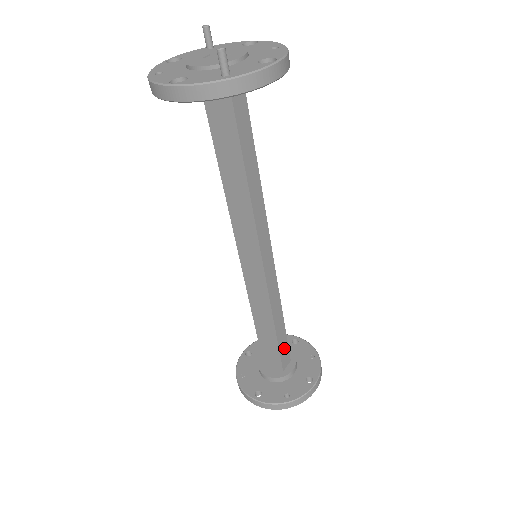
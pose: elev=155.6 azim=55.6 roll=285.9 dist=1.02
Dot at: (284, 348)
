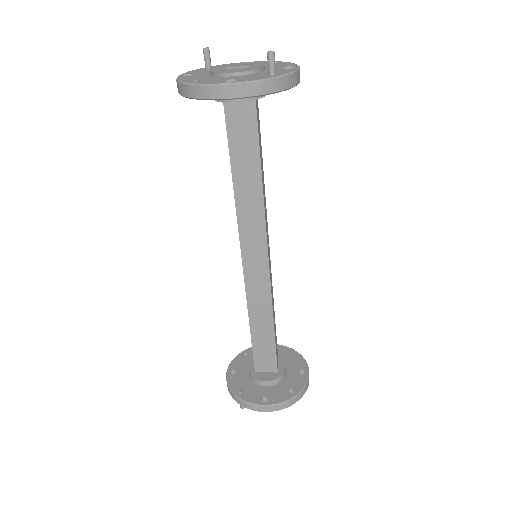
Dot at: (276, 348)
